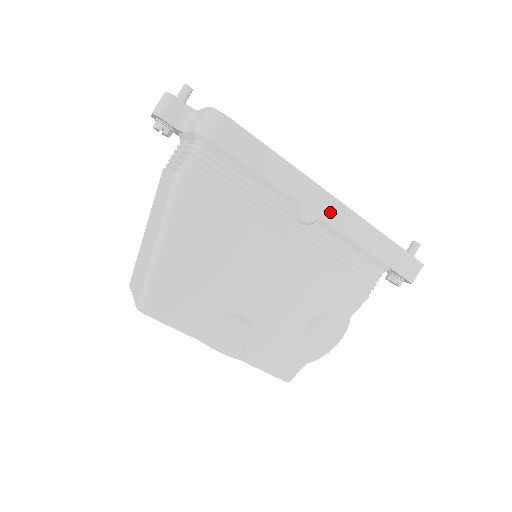
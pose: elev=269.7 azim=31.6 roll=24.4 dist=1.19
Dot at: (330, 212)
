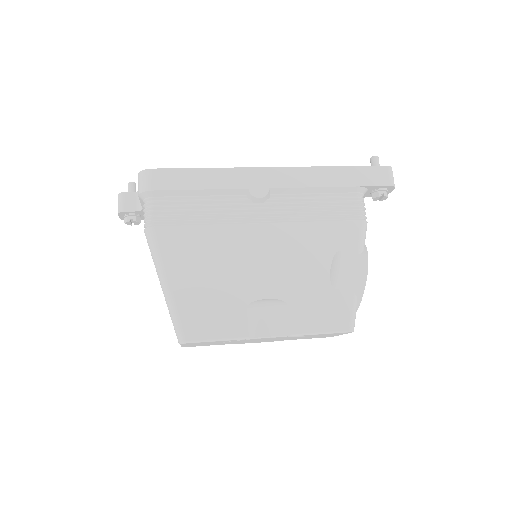
Dot at: (275, 179)
